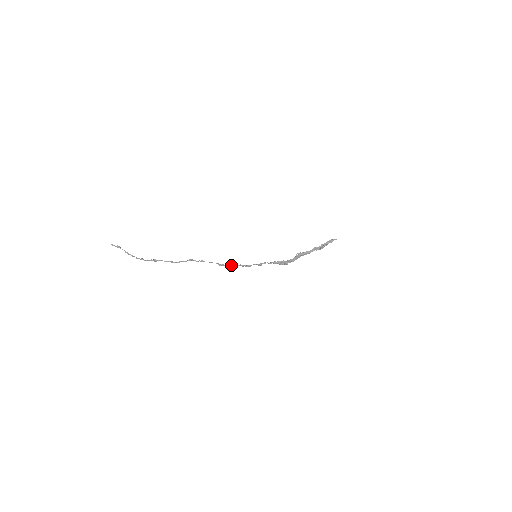
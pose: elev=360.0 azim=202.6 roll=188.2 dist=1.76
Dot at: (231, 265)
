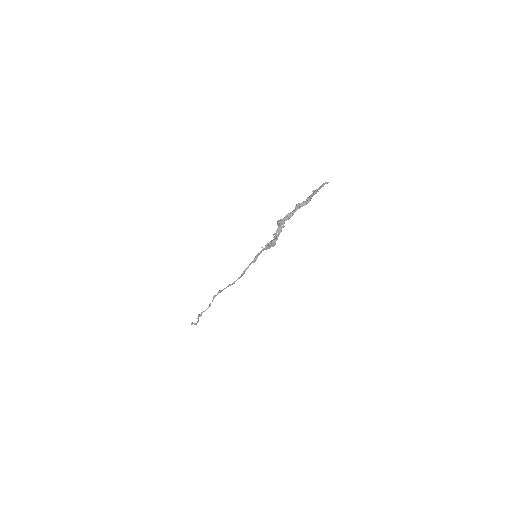
Dot at: occluded
